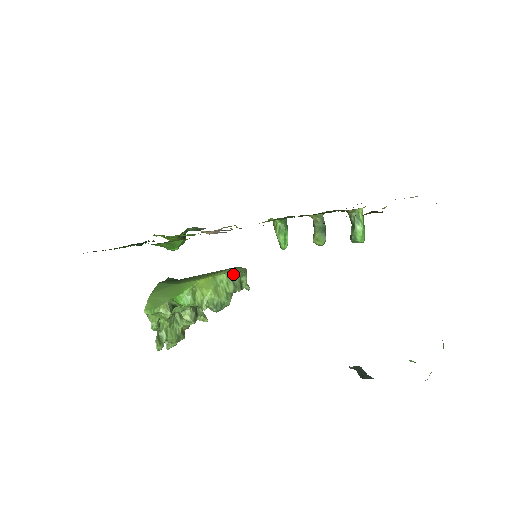
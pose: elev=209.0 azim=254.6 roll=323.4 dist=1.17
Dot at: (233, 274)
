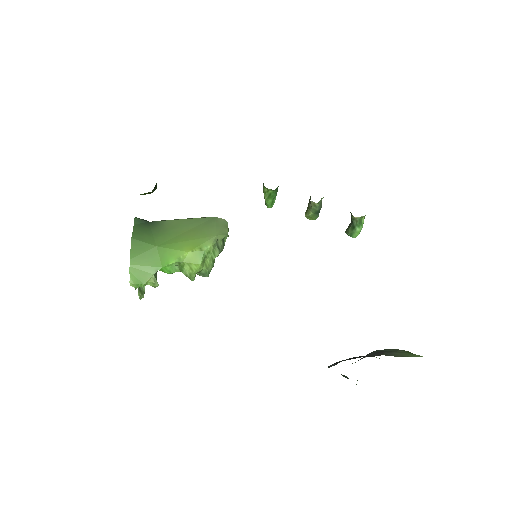
Dot at: (218, 239)
